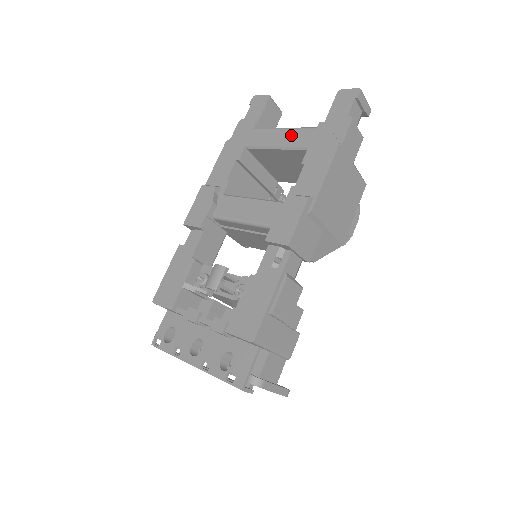
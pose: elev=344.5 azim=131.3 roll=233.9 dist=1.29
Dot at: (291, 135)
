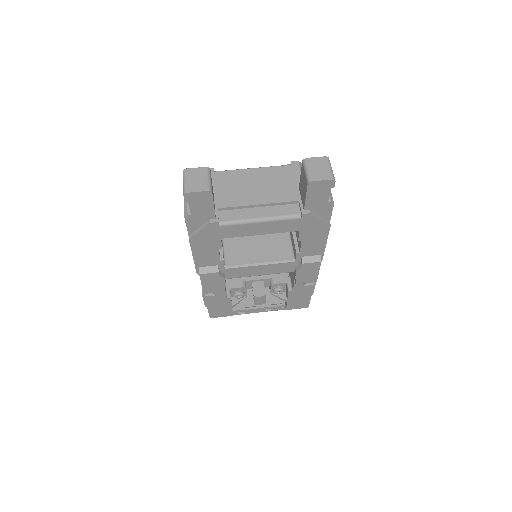
Dot at: (275, 226)
